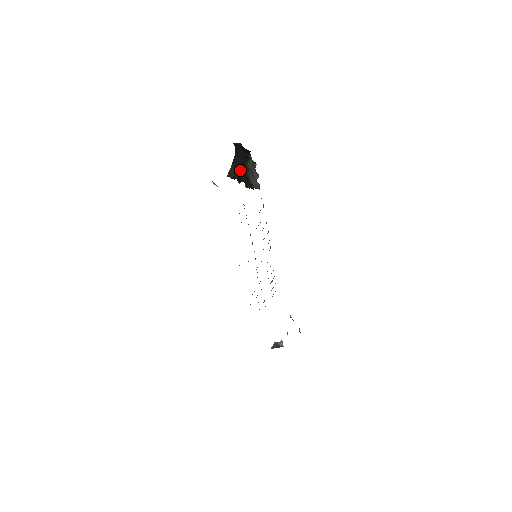
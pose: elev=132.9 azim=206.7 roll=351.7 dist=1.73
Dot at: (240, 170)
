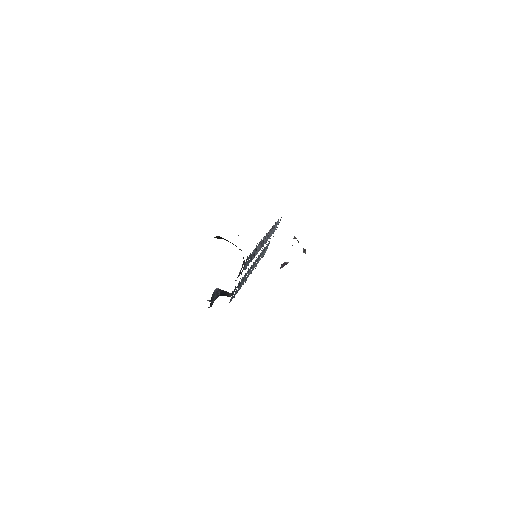
Dot at: occluded
